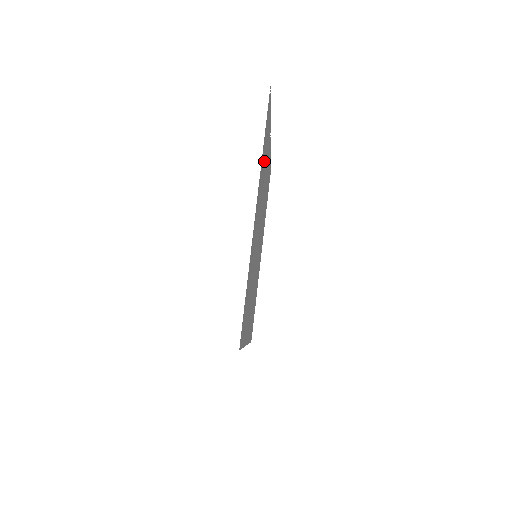
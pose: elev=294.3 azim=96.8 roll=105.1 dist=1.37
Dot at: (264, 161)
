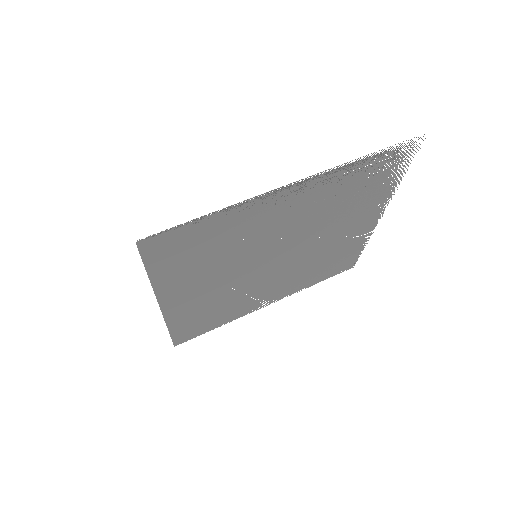
Dot at: (351, 190)
